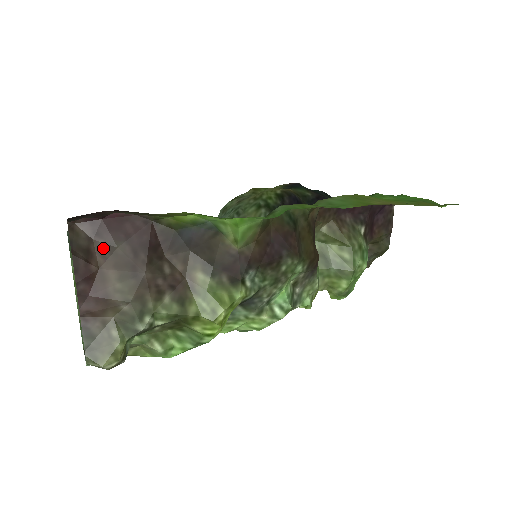
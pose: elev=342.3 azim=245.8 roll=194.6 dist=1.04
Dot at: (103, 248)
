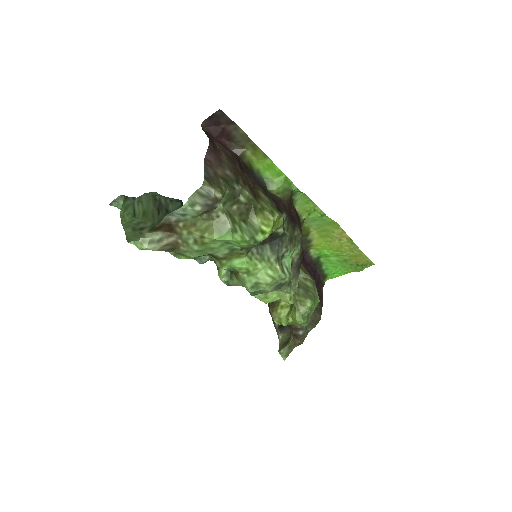
Dot at: (217, 145)
